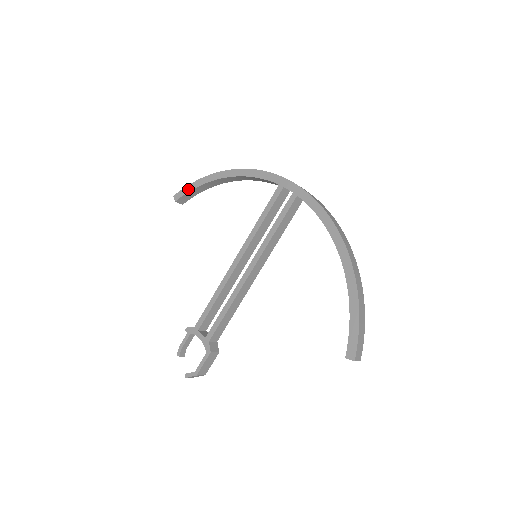
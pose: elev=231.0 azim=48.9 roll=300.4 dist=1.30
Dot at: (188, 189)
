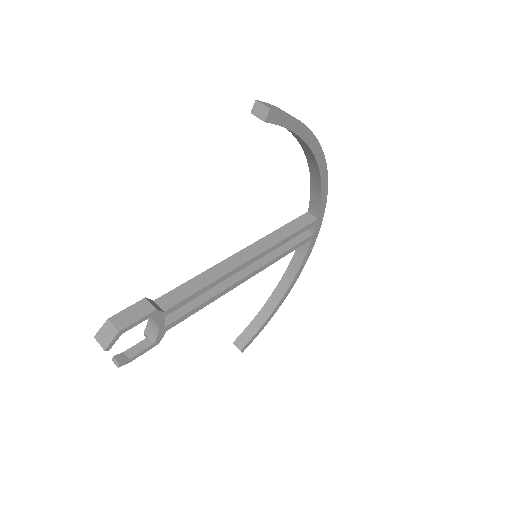
Dot at: (248, 327)
